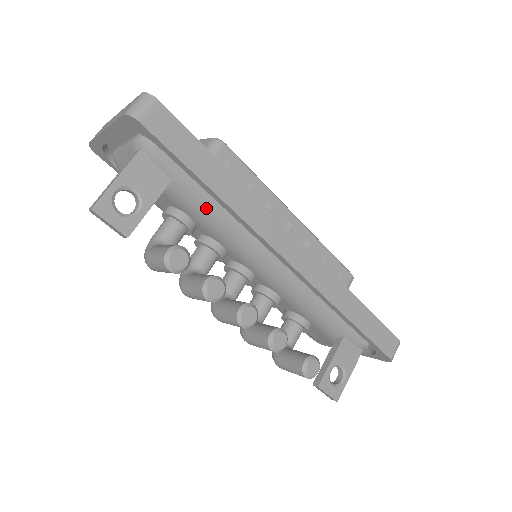
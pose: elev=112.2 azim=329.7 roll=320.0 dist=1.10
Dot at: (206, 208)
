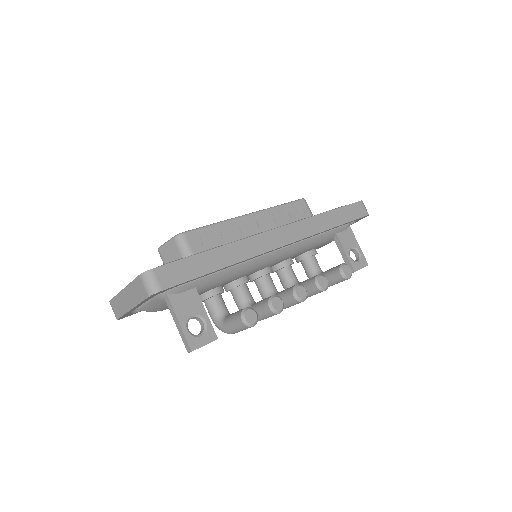
Dot at: (222, 276)
